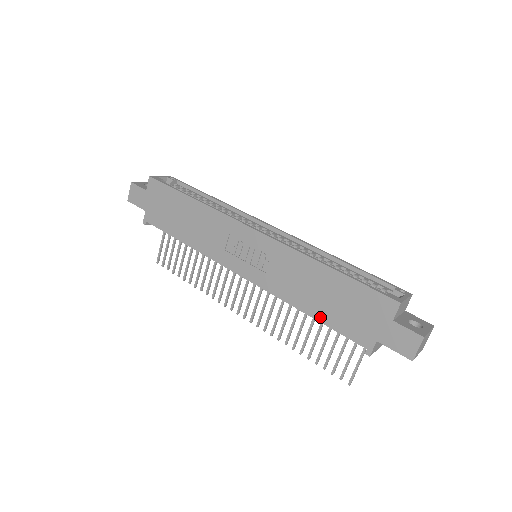
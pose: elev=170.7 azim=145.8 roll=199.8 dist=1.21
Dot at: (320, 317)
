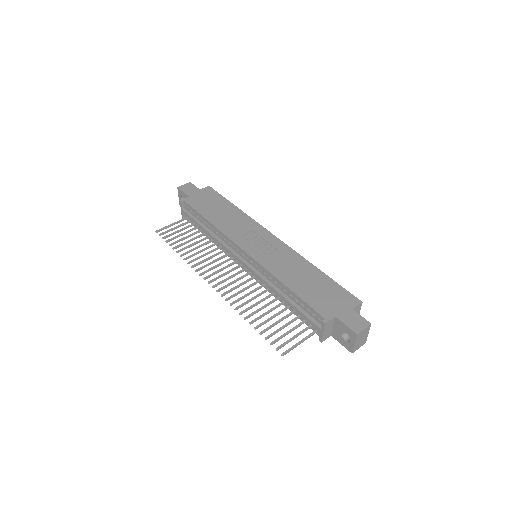
Dot at: (297, 291)
